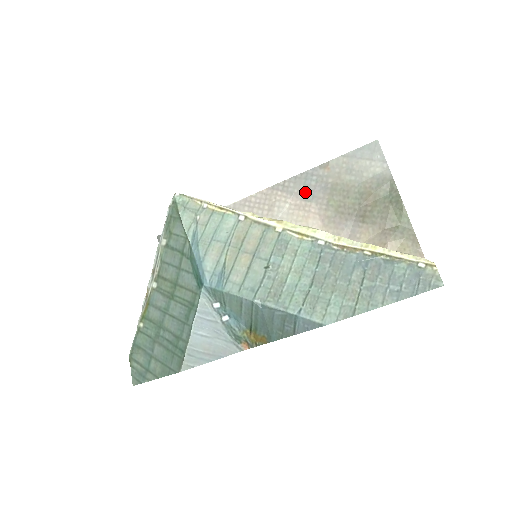
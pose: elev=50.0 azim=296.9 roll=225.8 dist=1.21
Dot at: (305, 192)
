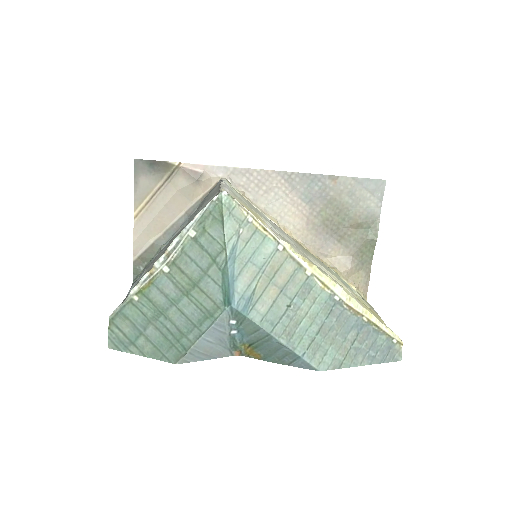
Dot at: (306, 192)
